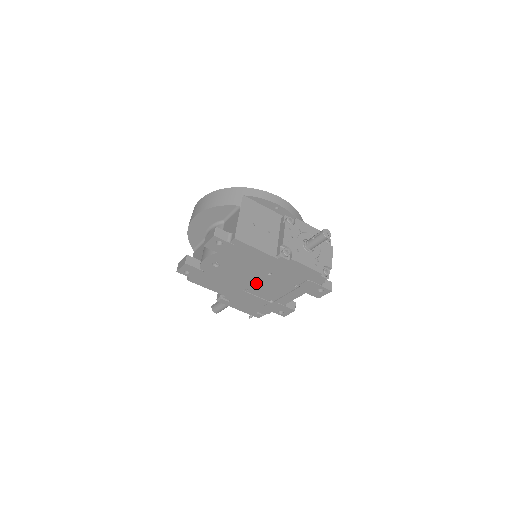
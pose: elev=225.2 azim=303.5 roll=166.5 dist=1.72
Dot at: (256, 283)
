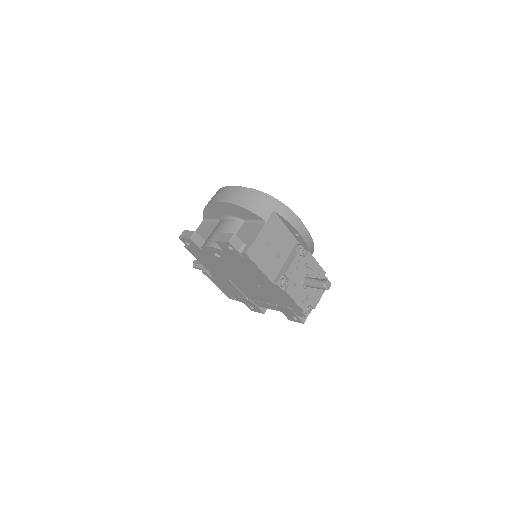
Dot at: (244, 283)
